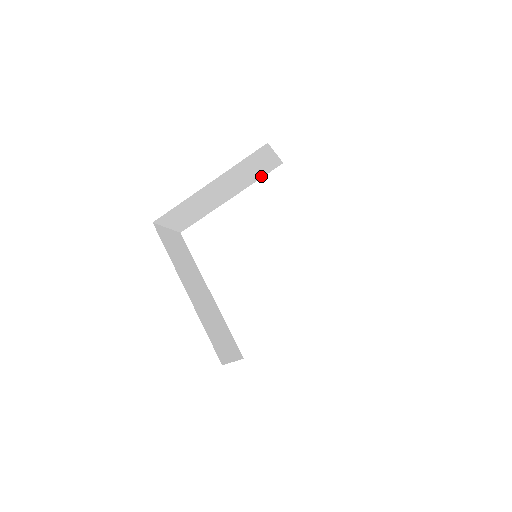
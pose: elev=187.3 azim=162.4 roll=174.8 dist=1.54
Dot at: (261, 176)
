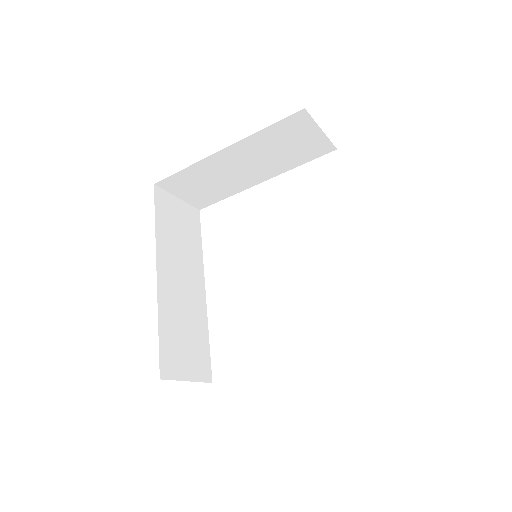
Dot at: (305, 160)
